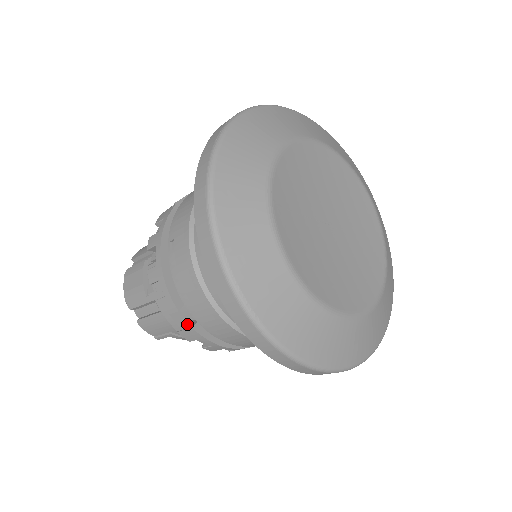
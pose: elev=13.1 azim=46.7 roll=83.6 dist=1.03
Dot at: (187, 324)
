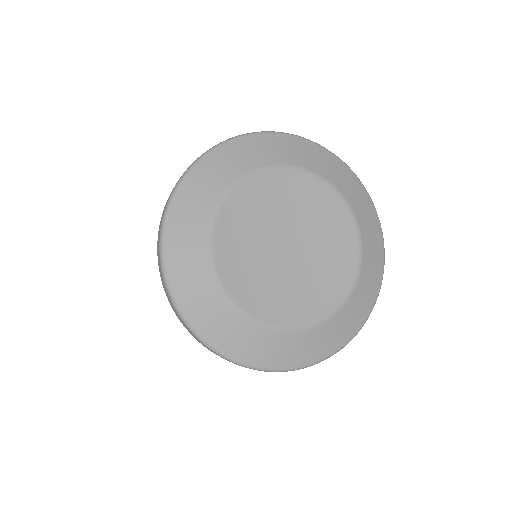
Dot at: occluded
